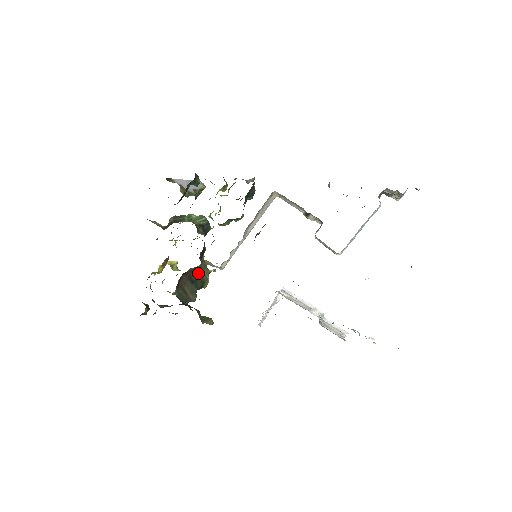
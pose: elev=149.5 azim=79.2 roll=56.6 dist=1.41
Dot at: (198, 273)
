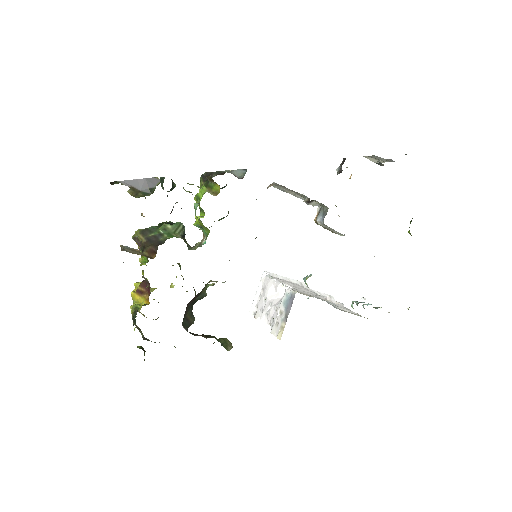
Dot at: (199, 294)
